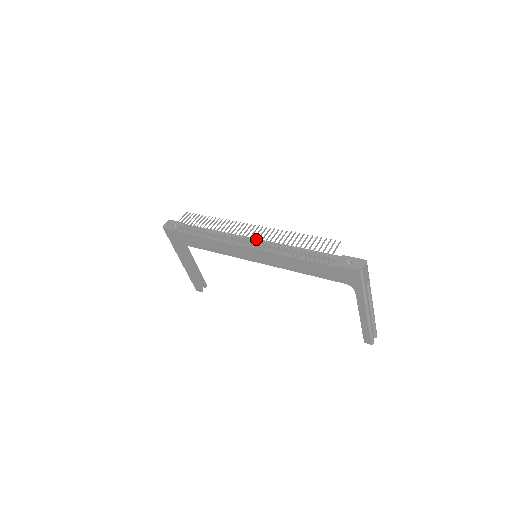
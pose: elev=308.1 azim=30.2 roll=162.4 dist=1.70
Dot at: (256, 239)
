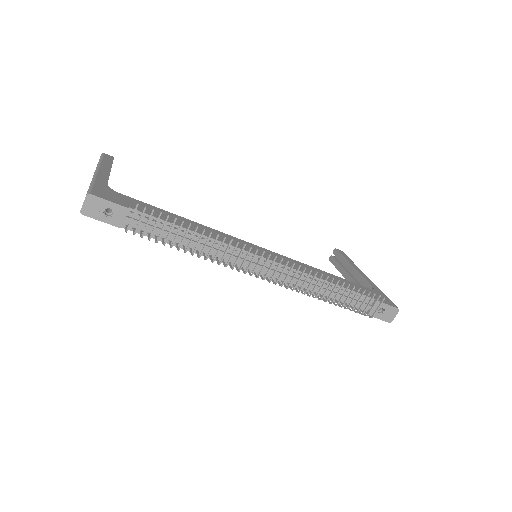
Dot at: (269, 261)
